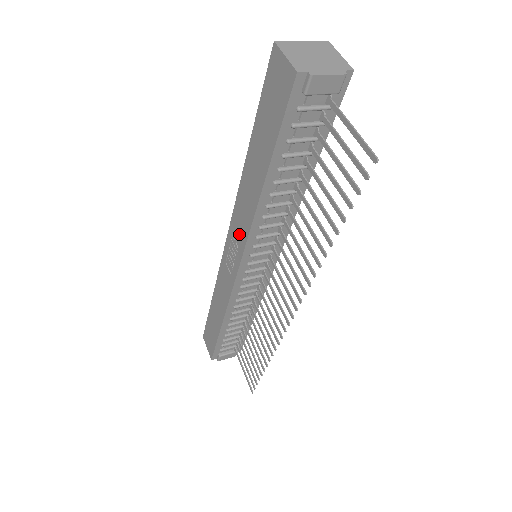
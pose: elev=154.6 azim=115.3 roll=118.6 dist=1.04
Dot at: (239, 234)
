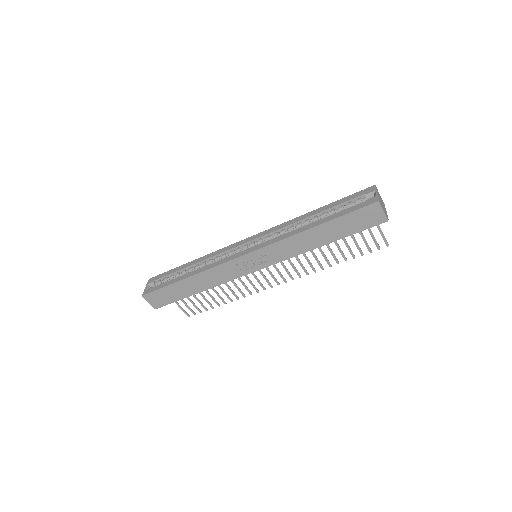
Dot at: (273, 256)
